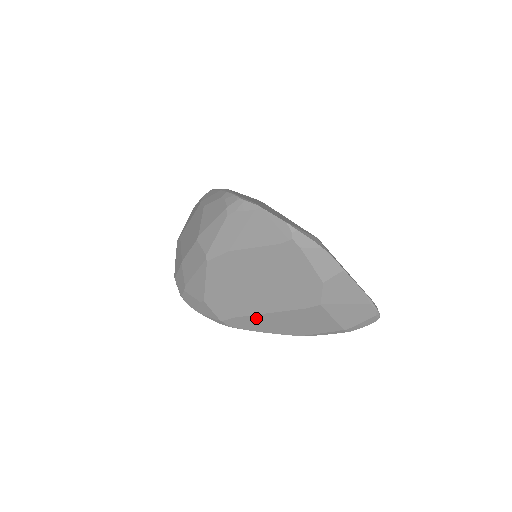
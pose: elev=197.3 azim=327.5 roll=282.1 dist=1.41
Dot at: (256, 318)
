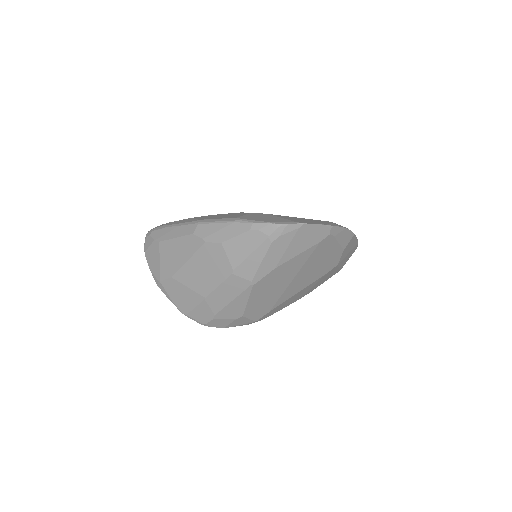
Dot at: (286, 302)
